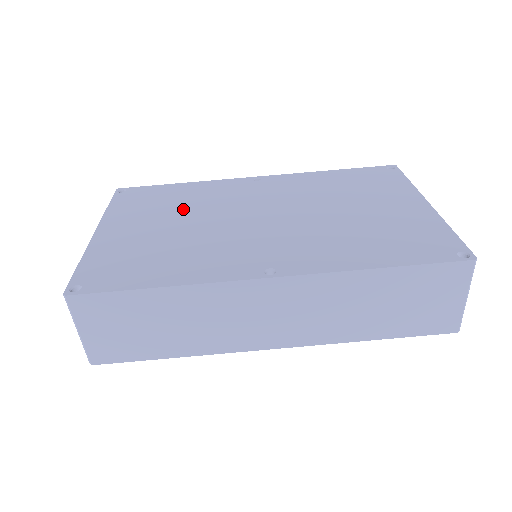
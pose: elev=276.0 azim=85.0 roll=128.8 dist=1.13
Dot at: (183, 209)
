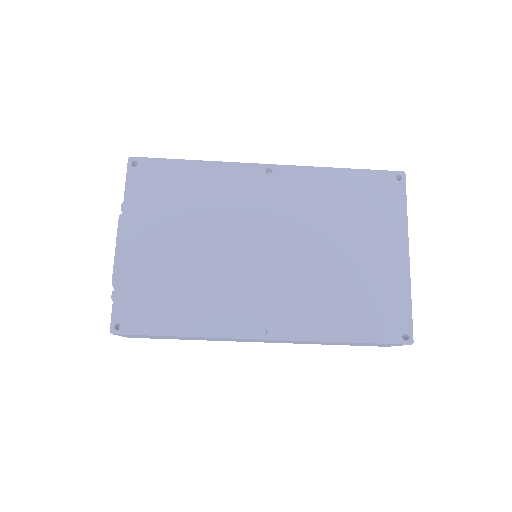
Dot at: (197, 217)
